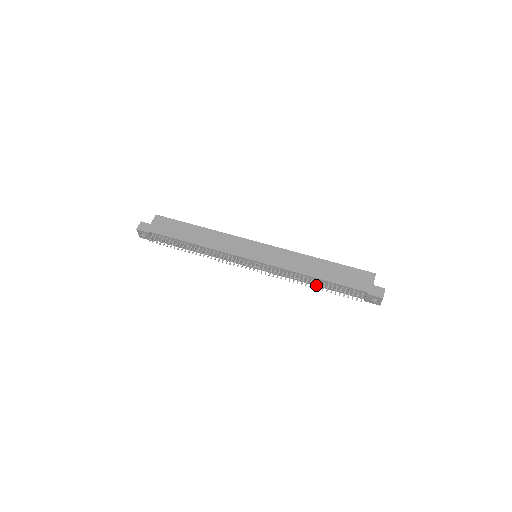
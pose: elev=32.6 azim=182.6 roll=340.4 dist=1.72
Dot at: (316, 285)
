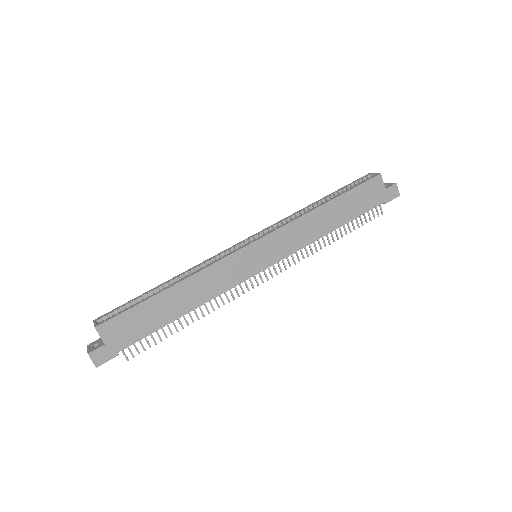
Dot at: occluded
